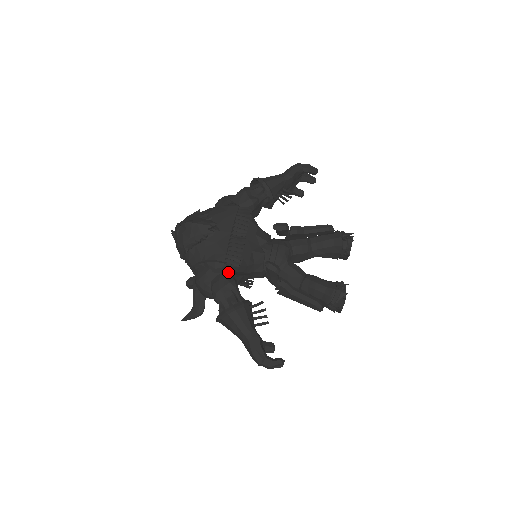
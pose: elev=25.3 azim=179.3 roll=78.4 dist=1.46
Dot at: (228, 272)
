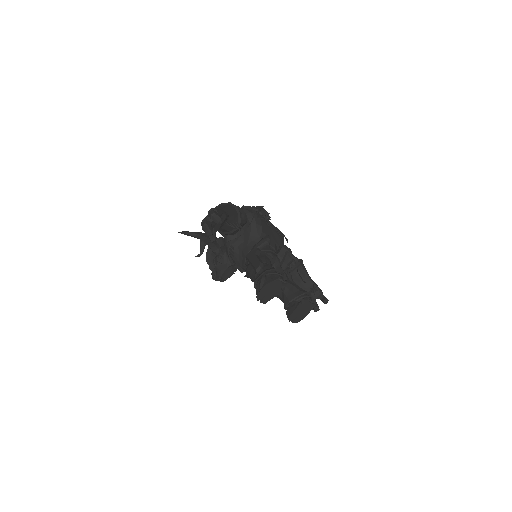
Dot at: (248, 219)
